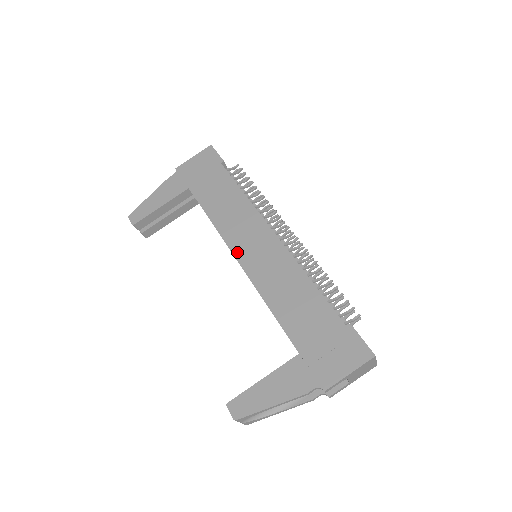
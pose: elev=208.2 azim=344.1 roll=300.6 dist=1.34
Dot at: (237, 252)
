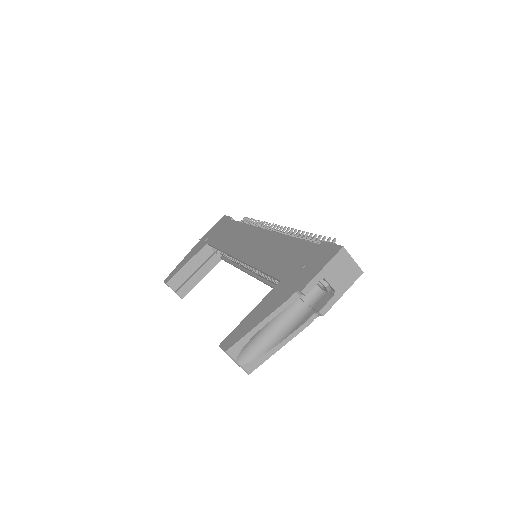
Dot at: (236, 254)
